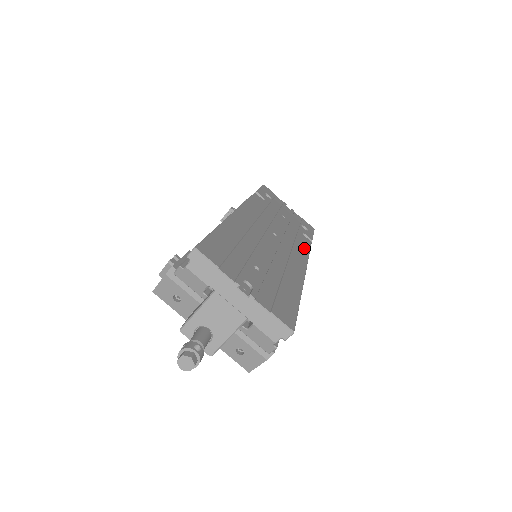
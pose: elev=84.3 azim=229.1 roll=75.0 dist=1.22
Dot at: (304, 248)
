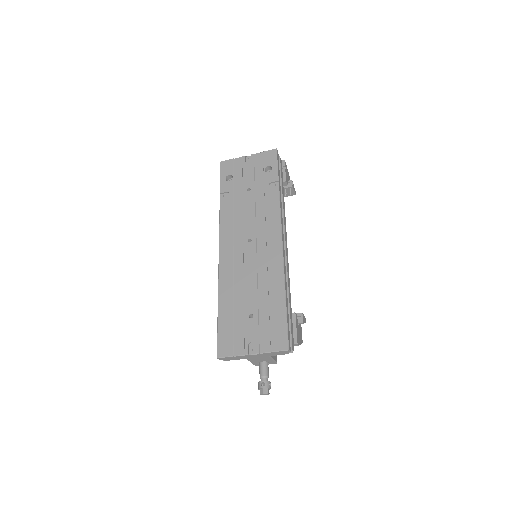
Dot at: (274, 214)
